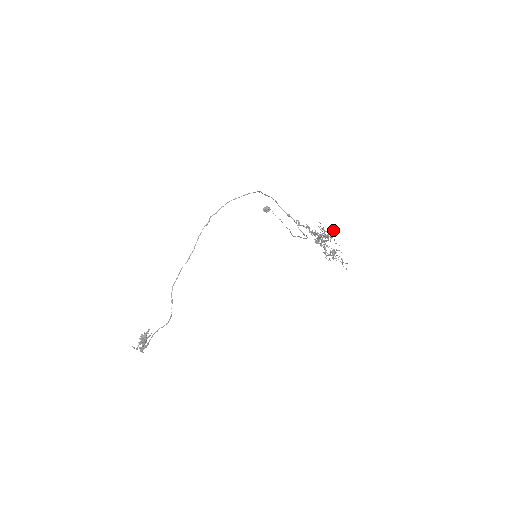
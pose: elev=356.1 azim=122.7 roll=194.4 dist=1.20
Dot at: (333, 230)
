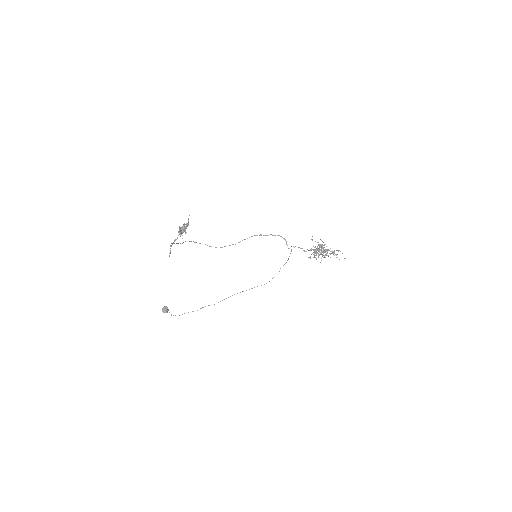
Dot at: occluded
